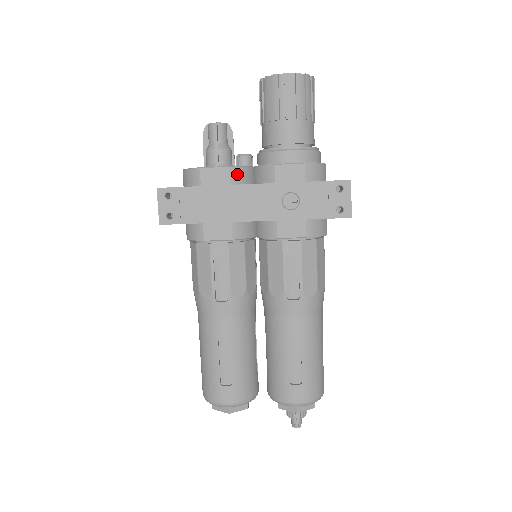
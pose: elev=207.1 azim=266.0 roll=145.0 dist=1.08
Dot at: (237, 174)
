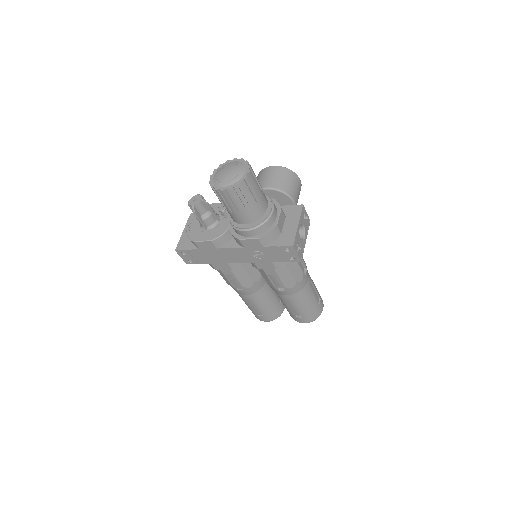
Dot at: (219, 242)
